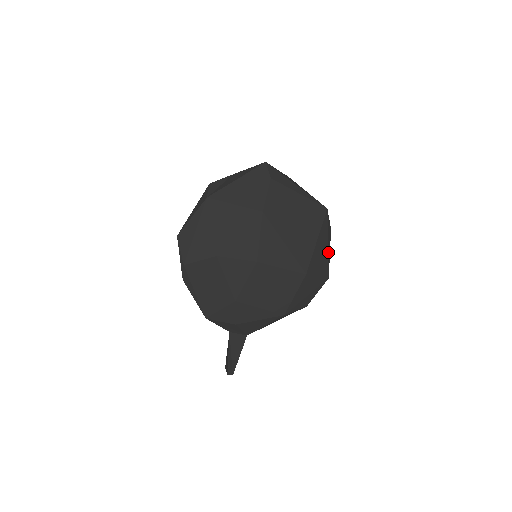
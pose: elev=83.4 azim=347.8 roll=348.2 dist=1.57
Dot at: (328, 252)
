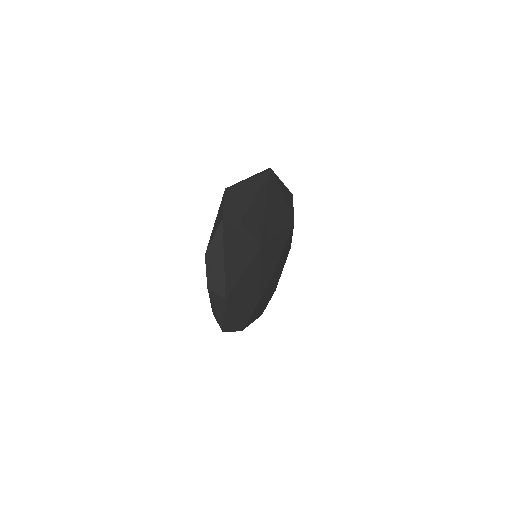
Dot at: occluded
